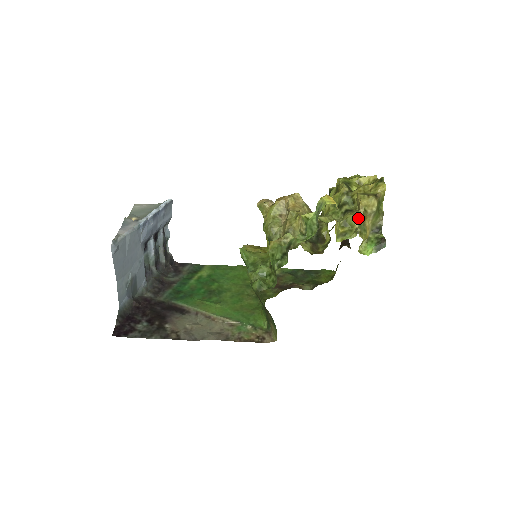
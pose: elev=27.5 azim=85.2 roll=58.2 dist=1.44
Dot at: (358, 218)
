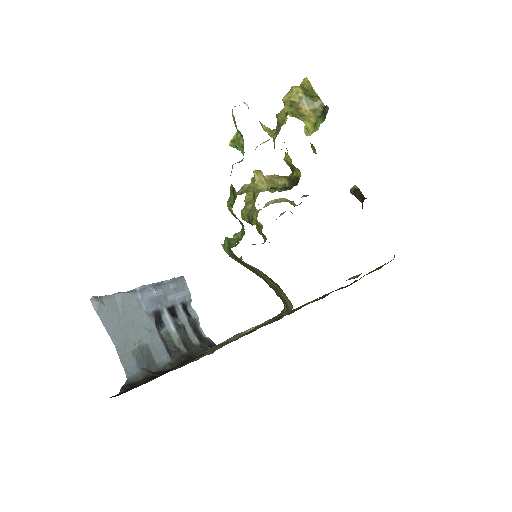
Dot at: (286, 109)
